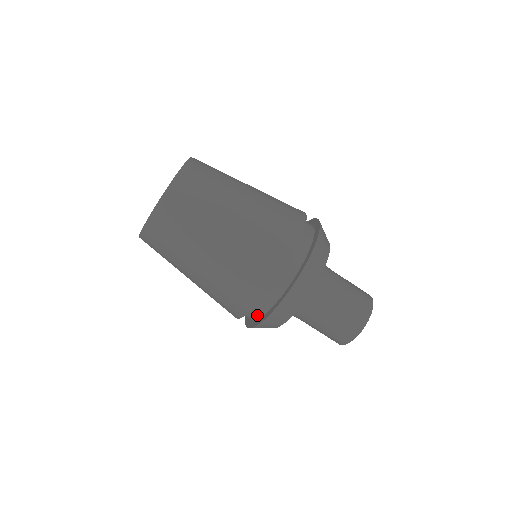
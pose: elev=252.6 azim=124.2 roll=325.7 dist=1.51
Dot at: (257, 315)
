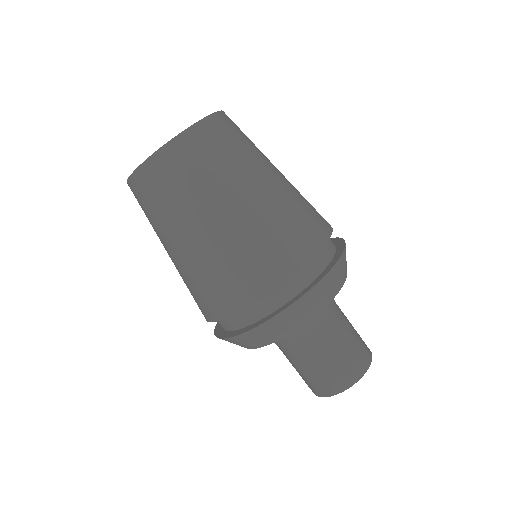
Dot at: occluded
